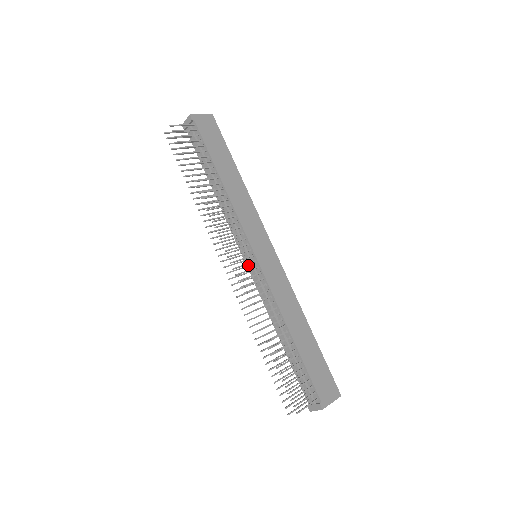
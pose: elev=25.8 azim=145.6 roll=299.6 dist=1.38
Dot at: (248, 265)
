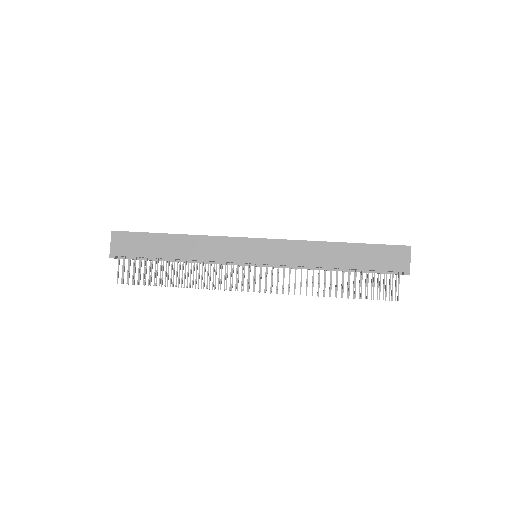
Dot at: occluded
